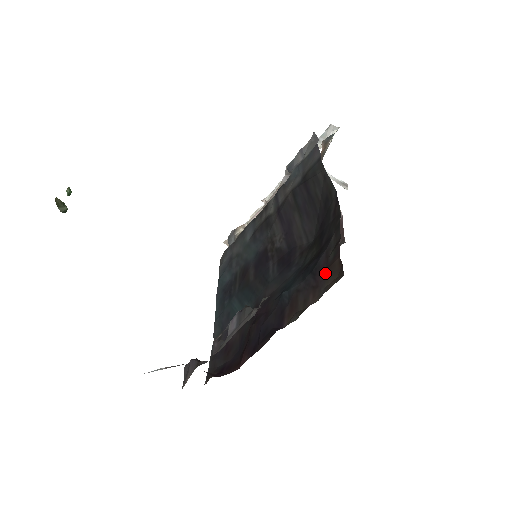
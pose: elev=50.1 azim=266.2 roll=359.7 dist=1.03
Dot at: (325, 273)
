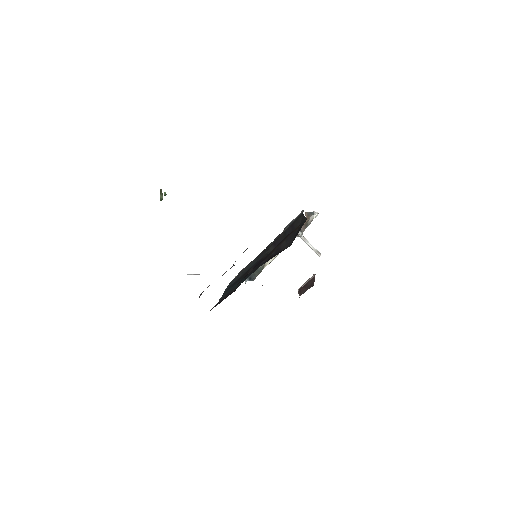
Dot at: (291, 232)
